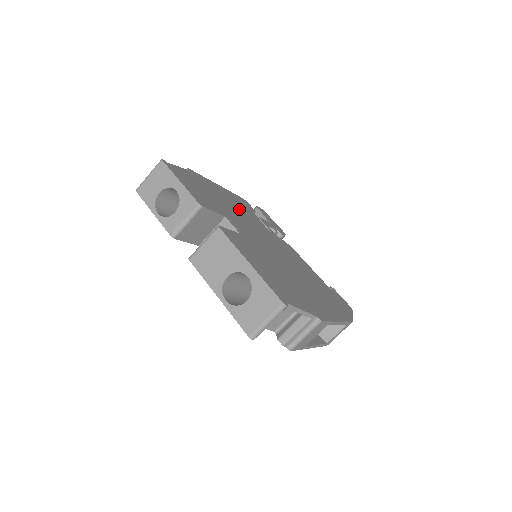
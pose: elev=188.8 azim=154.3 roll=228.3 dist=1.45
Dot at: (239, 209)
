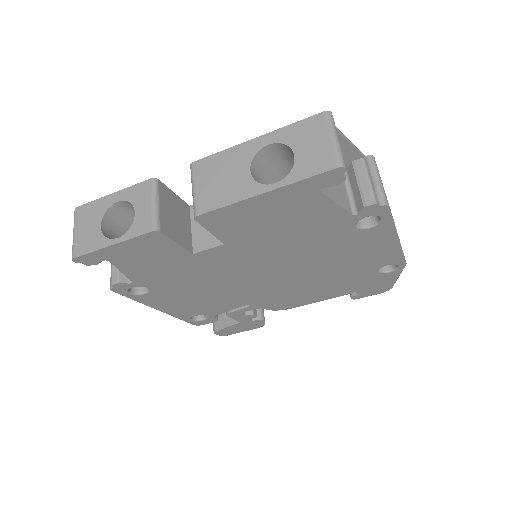
Dot at: occluded
